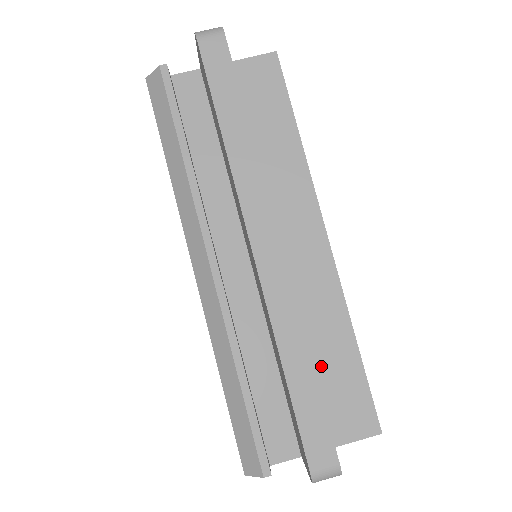
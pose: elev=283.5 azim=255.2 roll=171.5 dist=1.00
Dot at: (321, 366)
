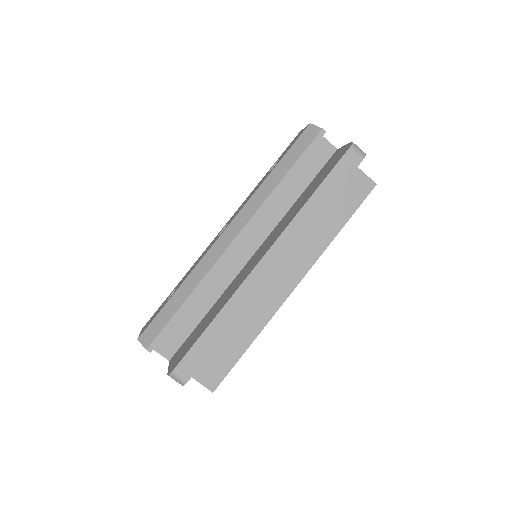
Dot at: (224, 336)
